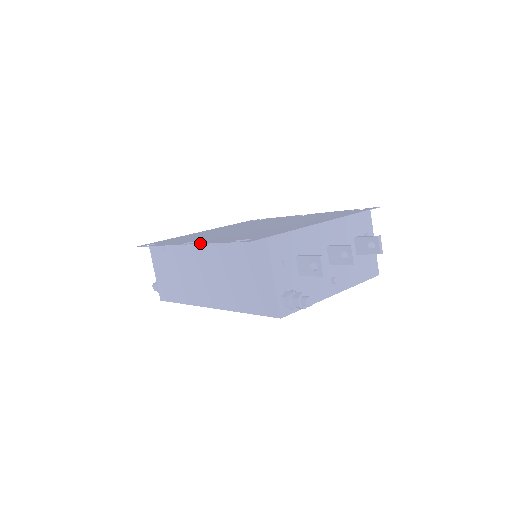
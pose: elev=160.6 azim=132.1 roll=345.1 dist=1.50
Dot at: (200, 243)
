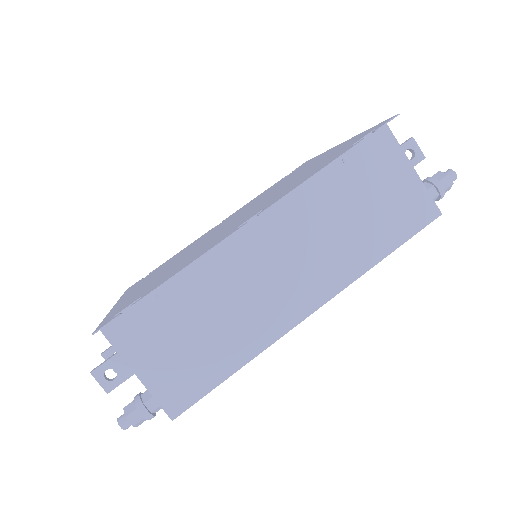
Dot at: (294, 188)
